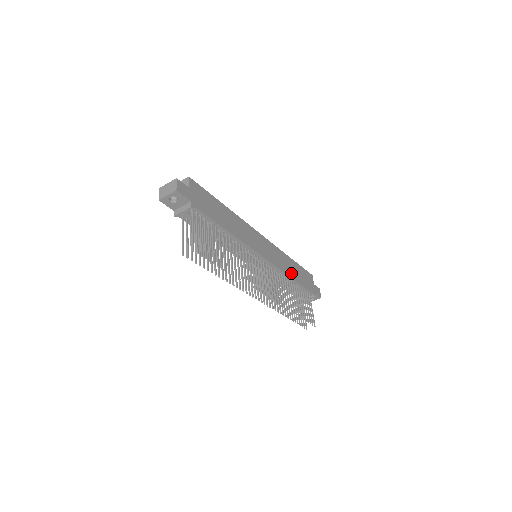
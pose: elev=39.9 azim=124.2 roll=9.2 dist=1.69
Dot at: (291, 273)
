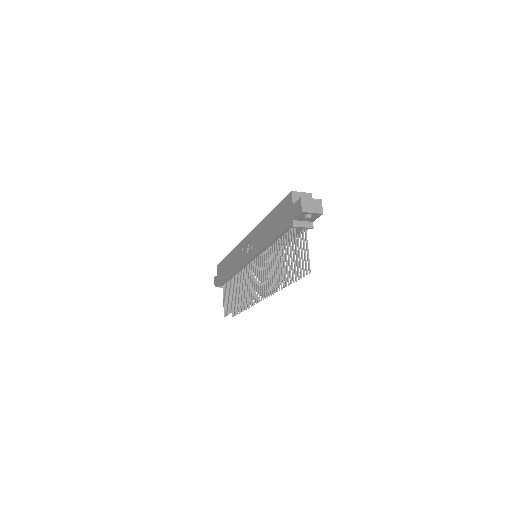
Dot at: occluded
